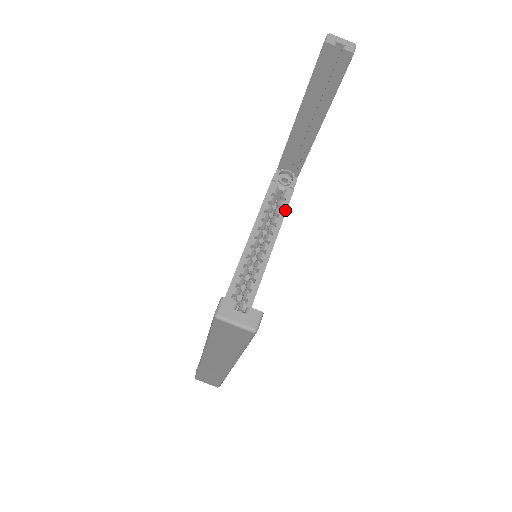
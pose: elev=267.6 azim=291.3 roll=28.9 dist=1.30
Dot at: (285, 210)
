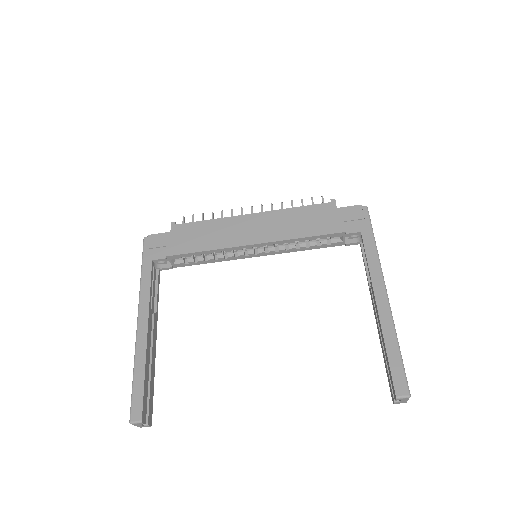
Dot at: (318, 248)
